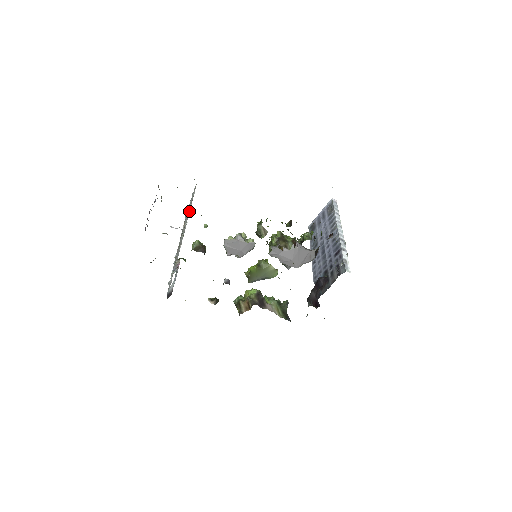
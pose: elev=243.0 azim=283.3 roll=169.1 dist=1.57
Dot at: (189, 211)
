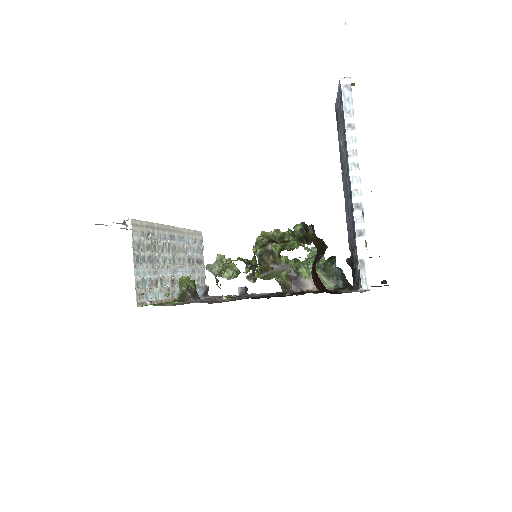
Dot at: (150, 254)
